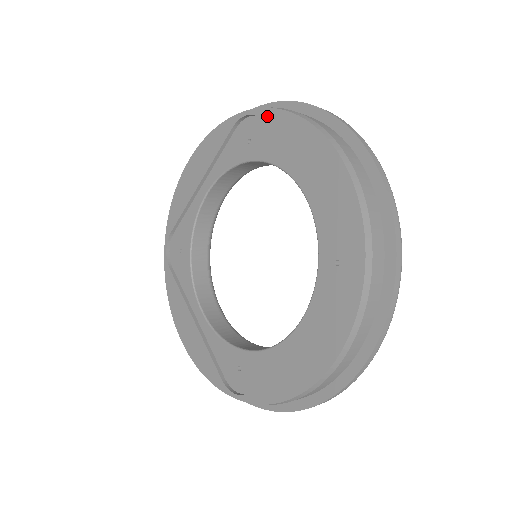
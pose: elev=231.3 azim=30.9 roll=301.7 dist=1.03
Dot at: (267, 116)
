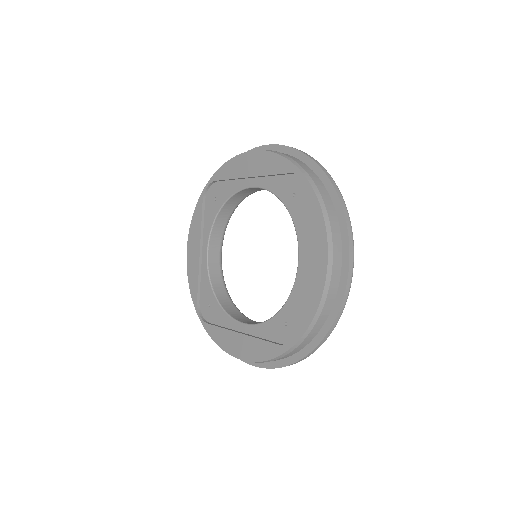
Dot at: (217, 176)
